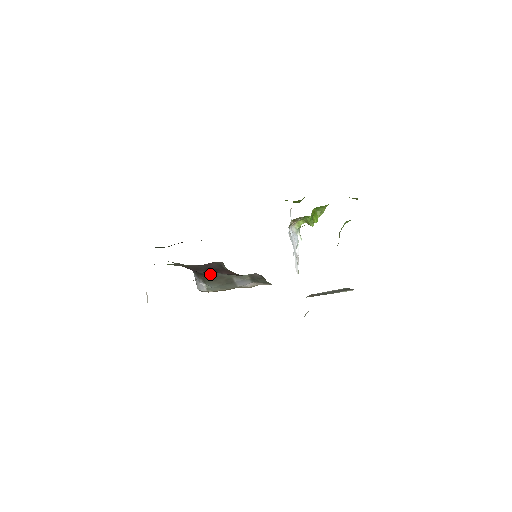
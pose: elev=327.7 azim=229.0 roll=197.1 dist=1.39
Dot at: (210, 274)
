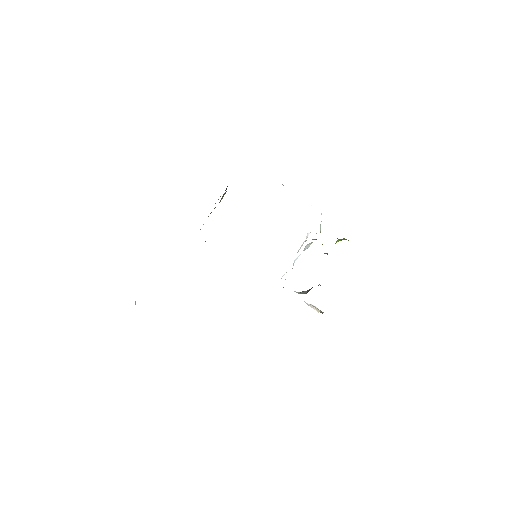
Dot at: occluded
